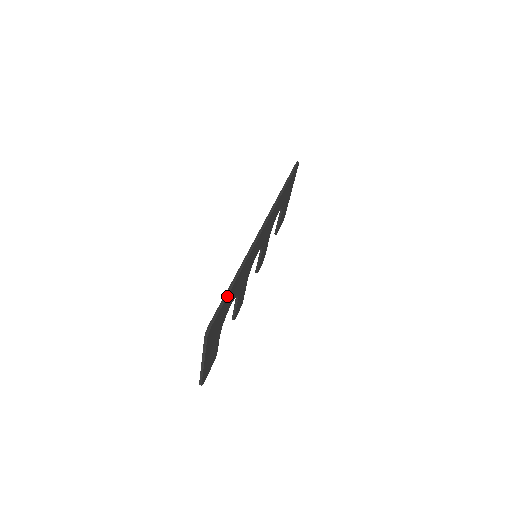
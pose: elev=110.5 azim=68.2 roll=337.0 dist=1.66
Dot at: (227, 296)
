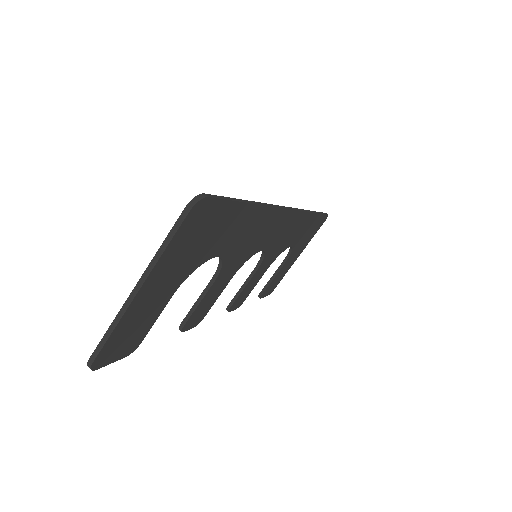
Dot at: (238, 201)
